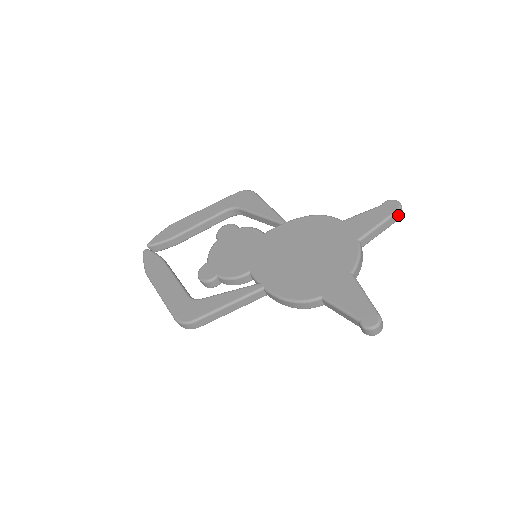
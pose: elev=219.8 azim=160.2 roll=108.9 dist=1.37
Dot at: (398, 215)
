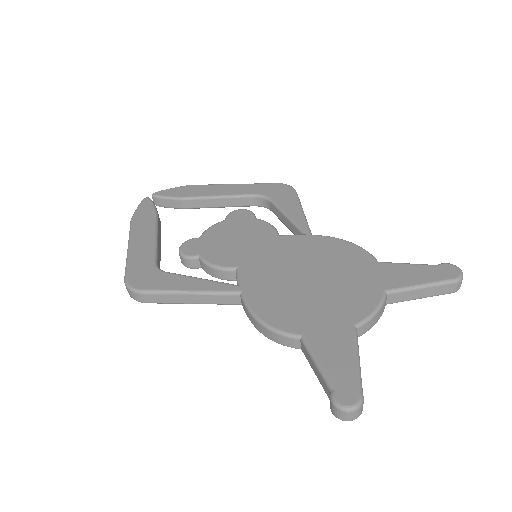
Dot at: (453, 286)
